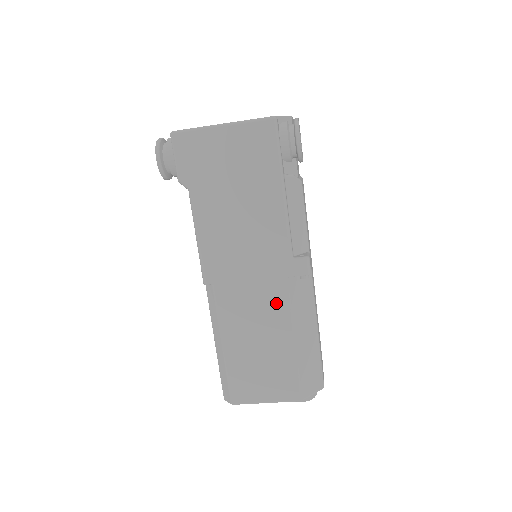
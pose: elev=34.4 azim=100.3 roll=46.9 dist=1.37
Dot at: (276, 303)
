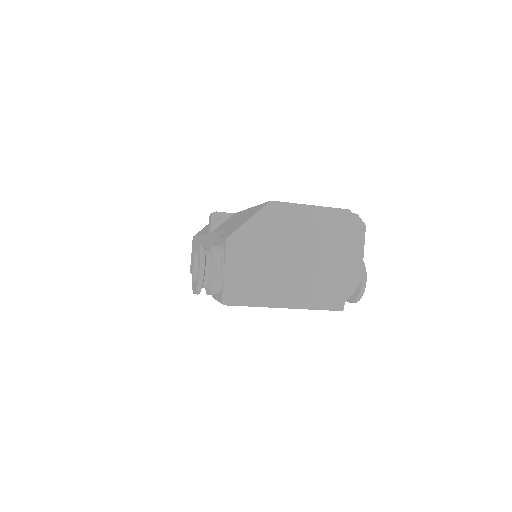
Dot at: occluded
